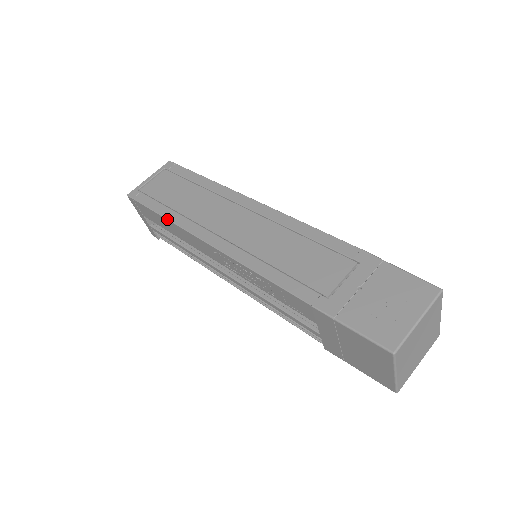
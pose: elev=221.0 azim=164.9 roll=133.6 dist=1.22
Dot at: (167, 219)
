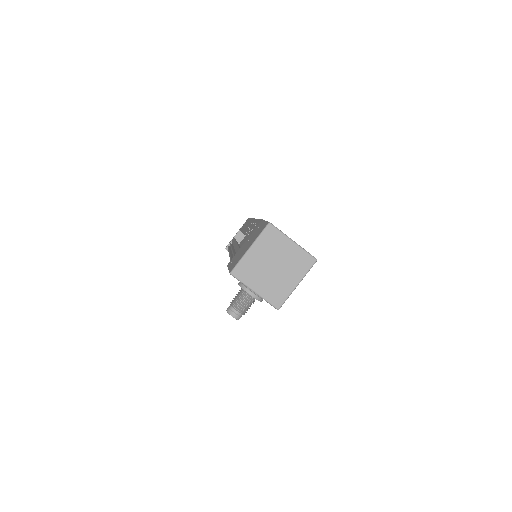
Dot at: occluded
